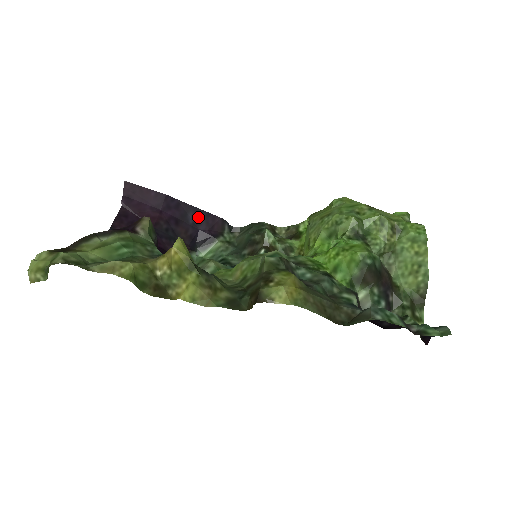
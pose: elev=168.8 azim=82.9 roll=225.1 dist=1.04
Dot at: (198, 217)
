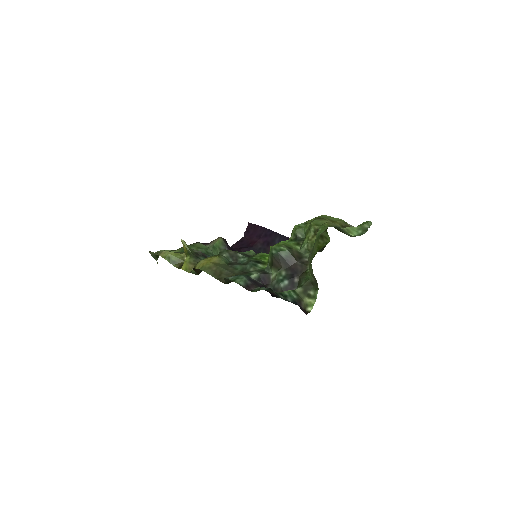
Dot at: occluded
